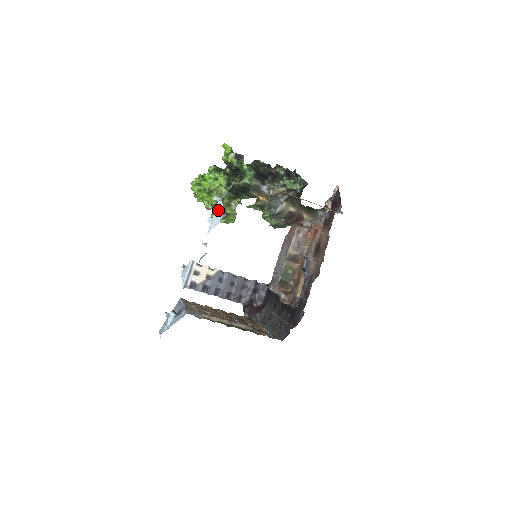
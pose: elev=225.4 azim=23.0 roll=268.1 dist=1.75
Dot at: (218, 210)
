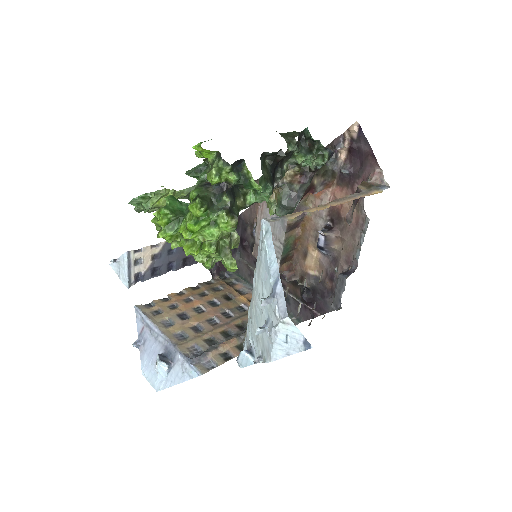
Dot at: (286, 332)
